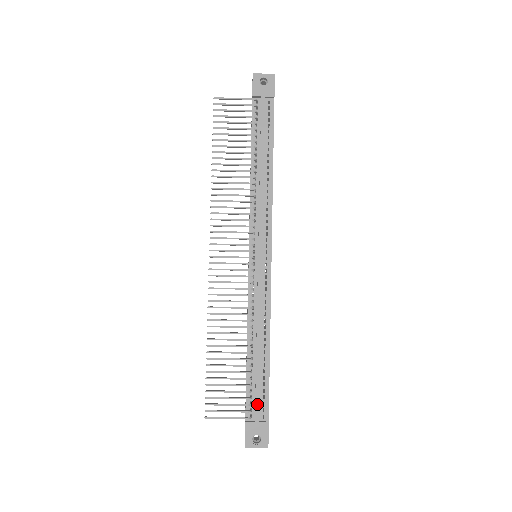
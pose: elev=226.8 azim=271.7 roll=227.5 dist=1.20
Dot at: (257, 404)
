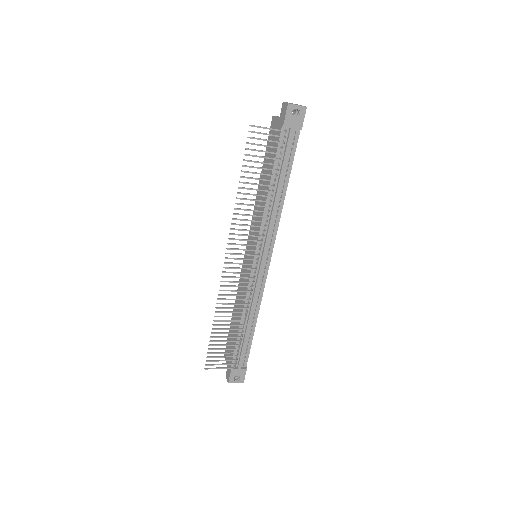
Dot at: (241, 358)
